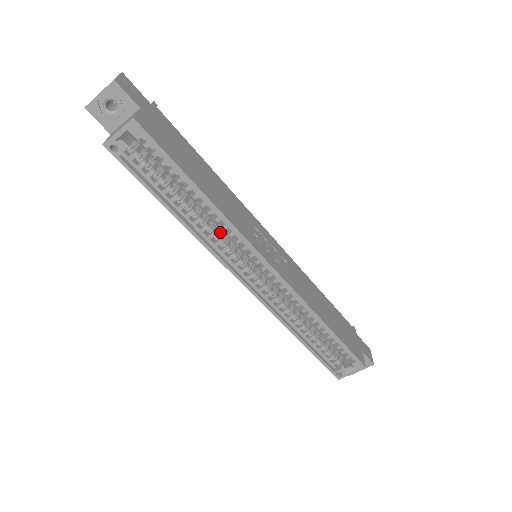
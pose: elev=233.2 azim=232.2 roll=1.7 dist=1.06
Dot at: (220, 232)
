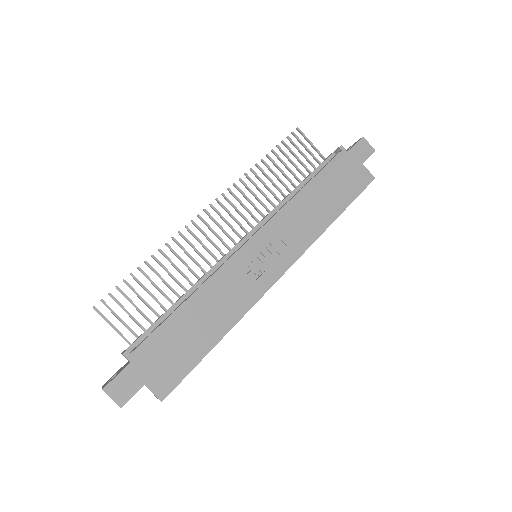
Dot at: occluded
